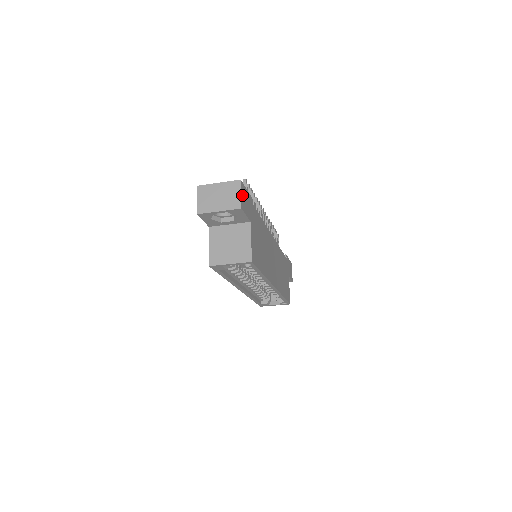
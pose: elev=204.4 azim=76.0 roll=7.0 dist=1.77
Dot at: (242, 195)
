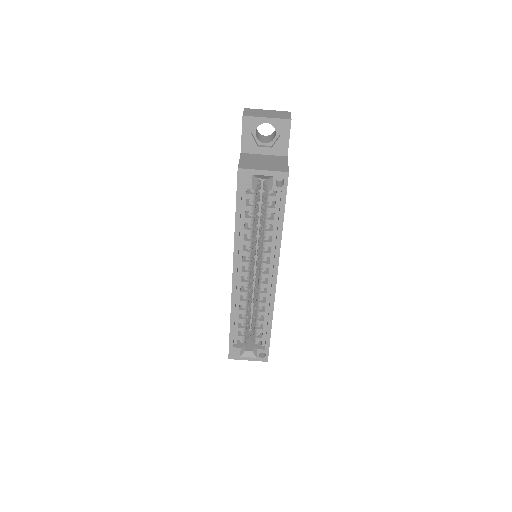
Dot at: occluded
